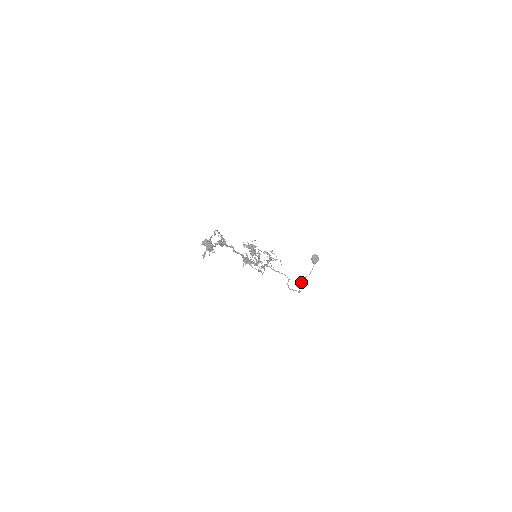
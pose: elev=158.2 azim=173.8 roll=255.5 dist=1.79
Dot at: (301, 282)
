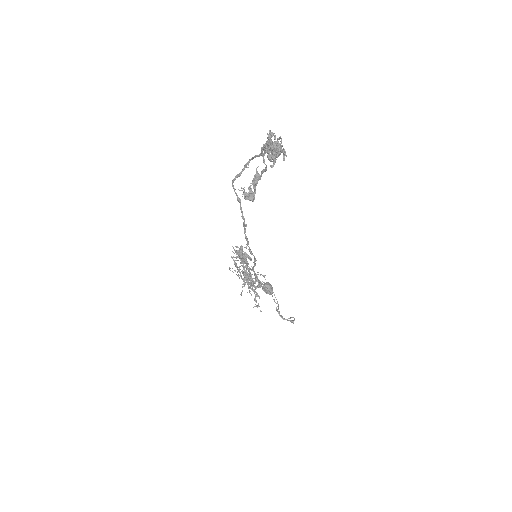
Dot at: occluded
